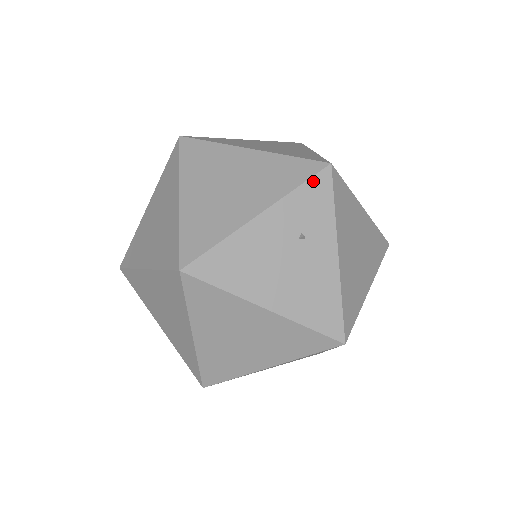
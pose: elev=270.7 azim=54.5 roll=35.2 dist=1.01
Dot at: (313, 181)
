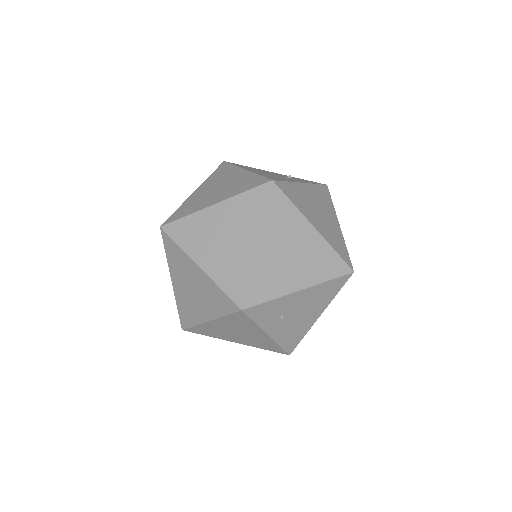
Dot at: occluded
